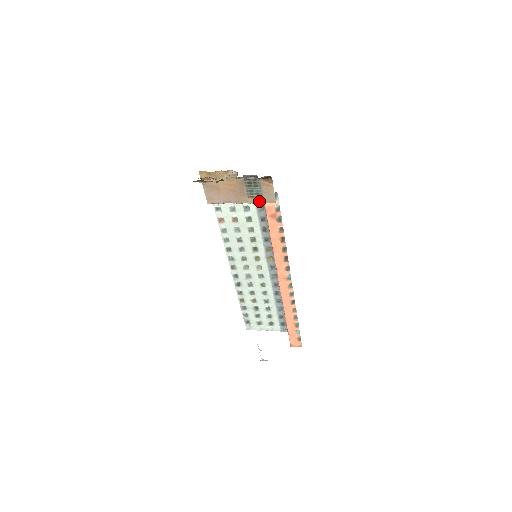
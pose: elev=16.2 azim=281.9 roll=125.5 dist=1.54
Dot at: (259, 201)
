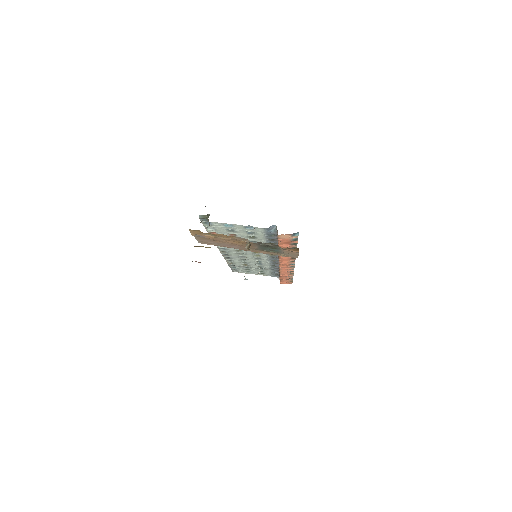
Dot at: (274, 254)
